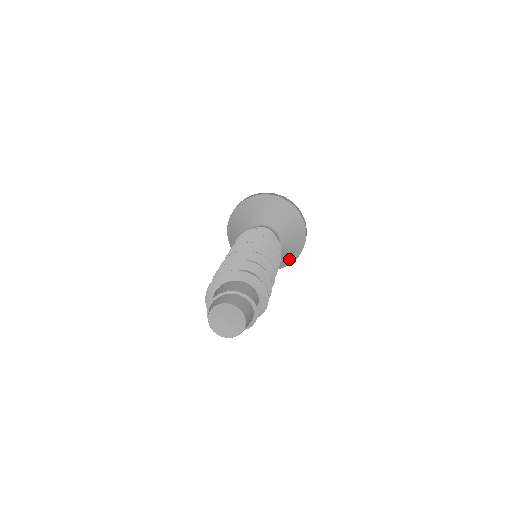
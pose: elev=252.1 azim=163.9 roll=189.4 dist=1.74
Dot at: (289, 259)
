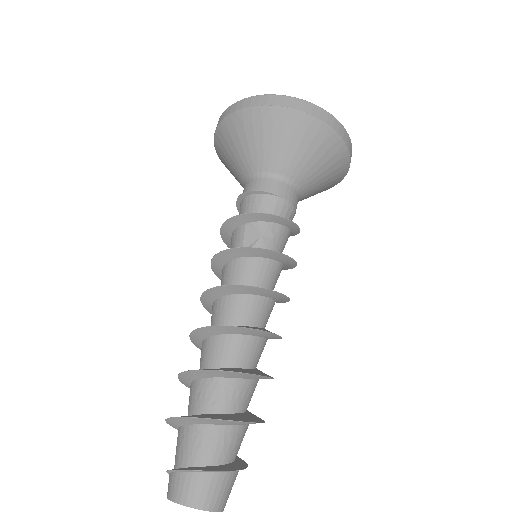
Dot at: (338, 167)
